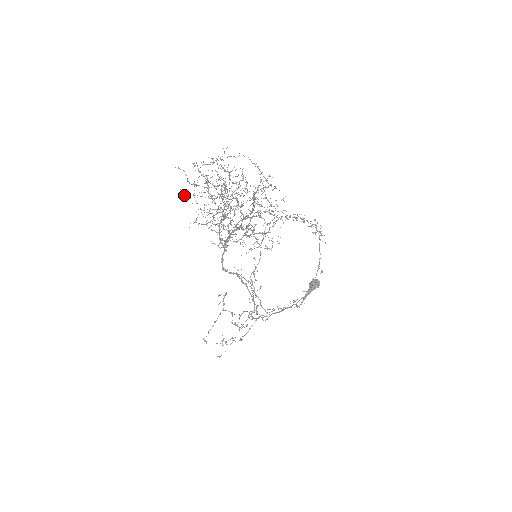
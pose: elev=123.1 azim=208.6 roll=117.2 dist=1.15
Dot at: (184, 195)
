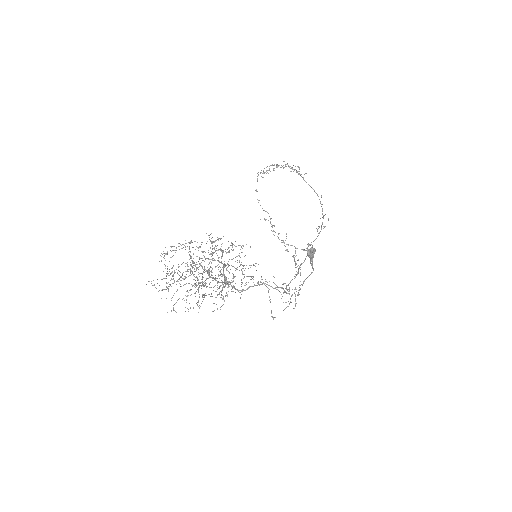
Dot at: occluded
